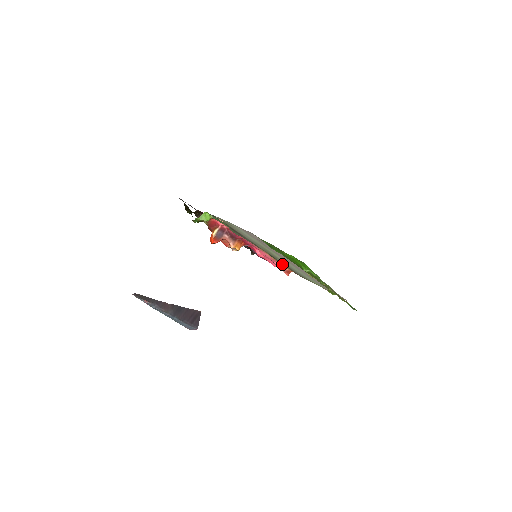
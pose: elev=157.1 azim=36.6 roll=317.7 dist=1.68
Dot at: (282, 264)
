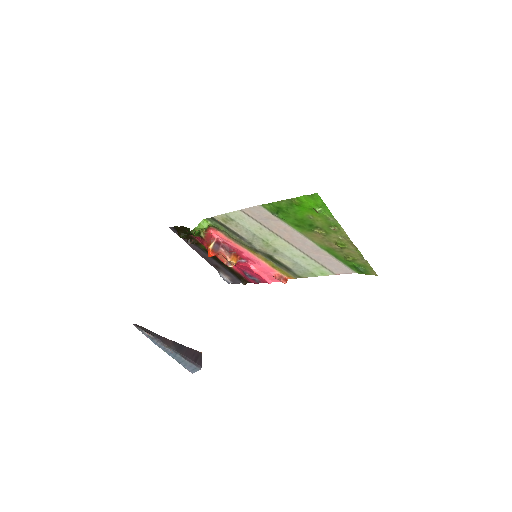
Dot at: (279, 270)
